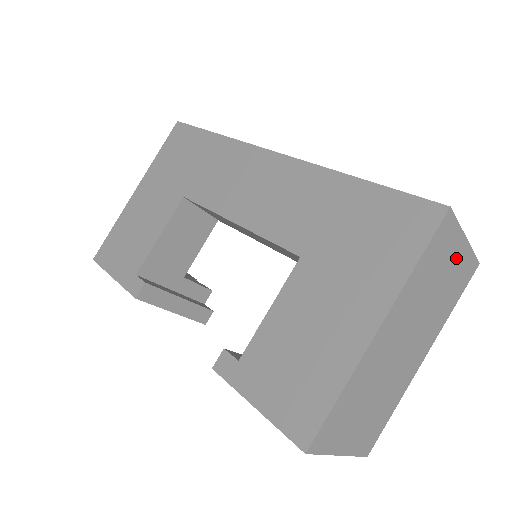
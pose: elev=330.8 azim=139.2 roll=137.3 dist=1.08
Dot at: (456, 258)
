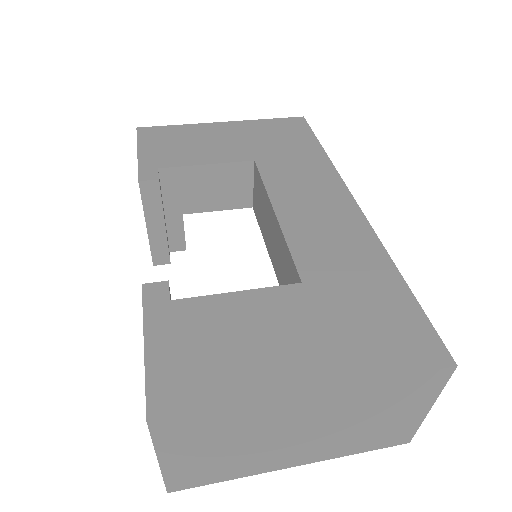
Dot at: (408, 414)
